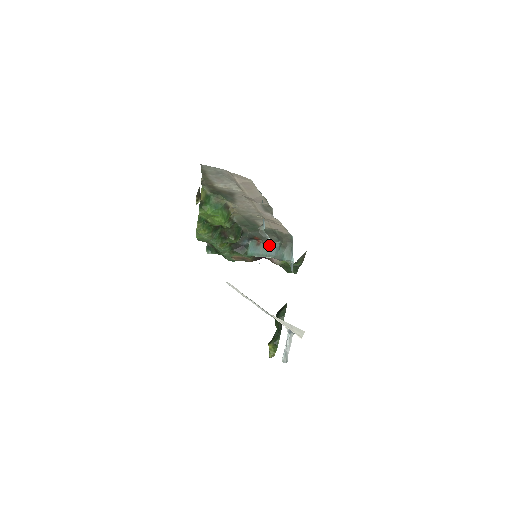
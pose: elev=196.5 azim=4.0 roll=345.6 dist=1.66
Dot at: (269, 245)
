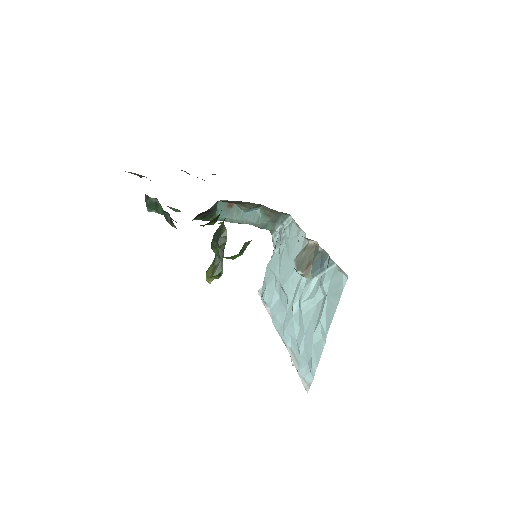
Dot at: (247, 210)
